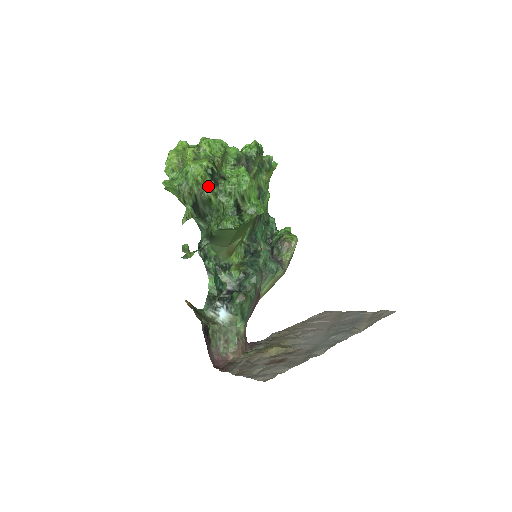
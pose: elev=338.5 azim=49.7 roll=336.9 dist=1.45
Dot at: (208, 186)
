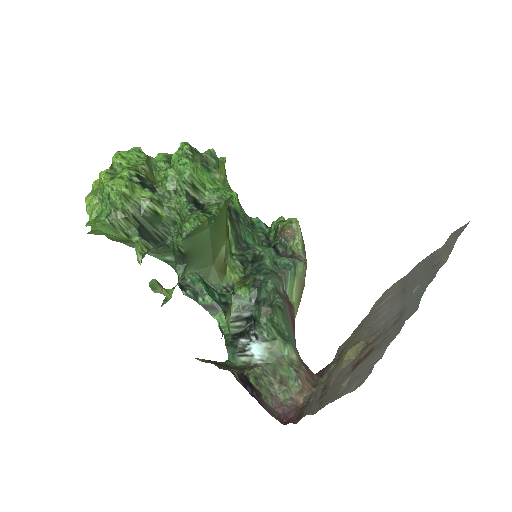
Dot at: (143, 196)
